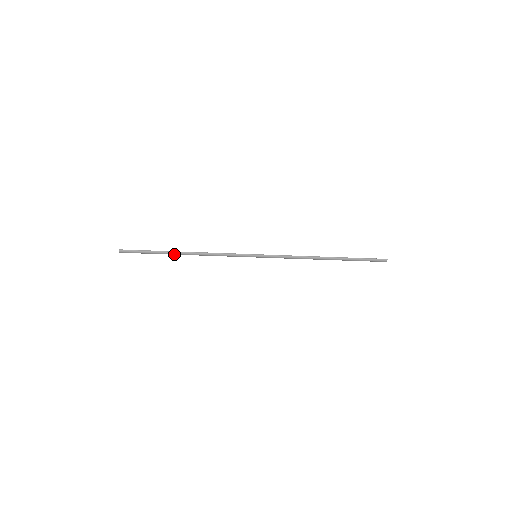
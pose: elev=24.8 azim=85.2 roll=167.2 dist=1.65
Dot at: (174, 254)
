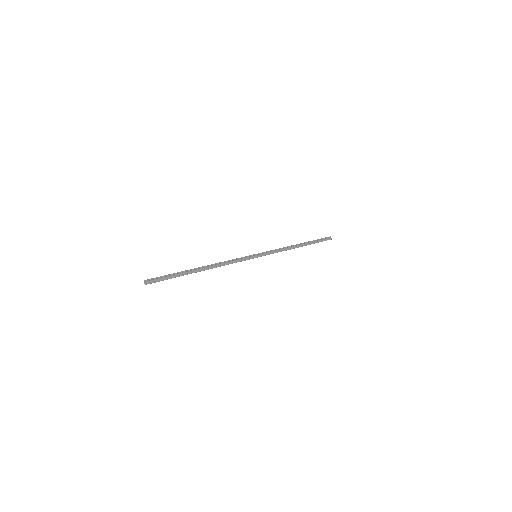
Dot at: (194, 270)
